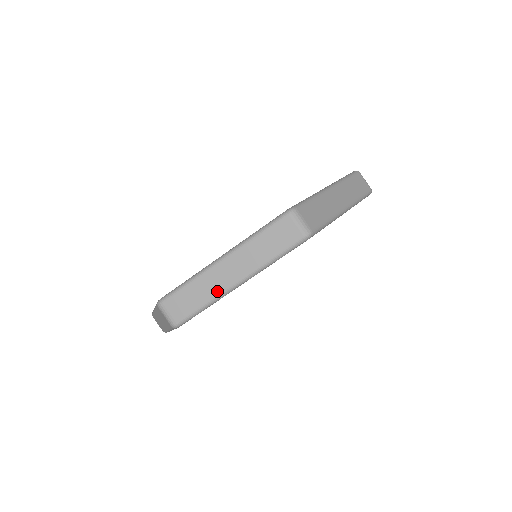
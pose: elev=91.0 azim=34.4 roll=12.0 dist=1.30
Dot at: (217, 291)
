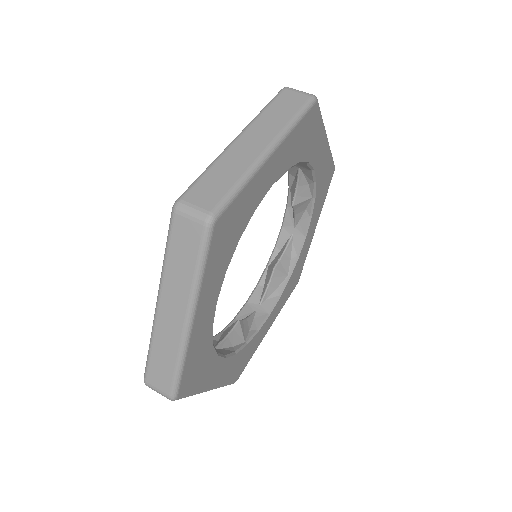
Dot at: (247, 163)
